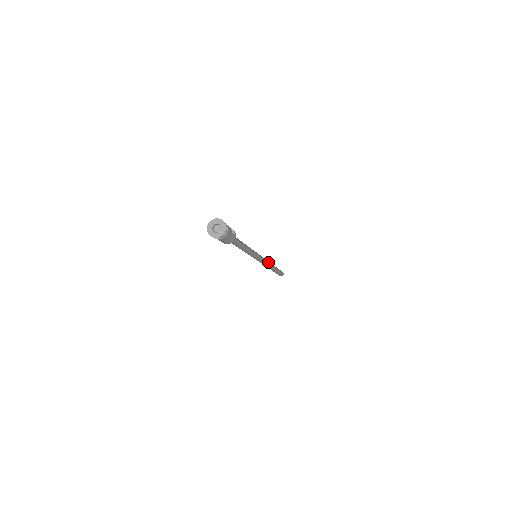
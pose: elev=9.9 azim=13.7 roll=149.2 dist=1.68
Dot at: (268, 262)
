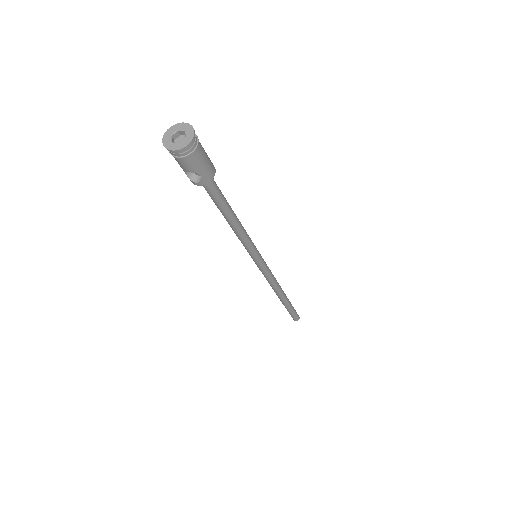
Dot at: occluded
